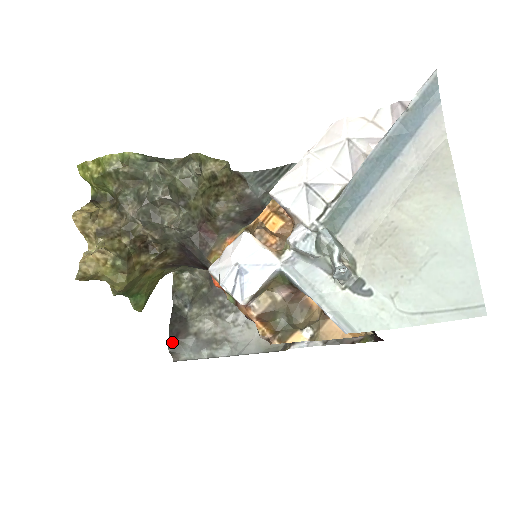
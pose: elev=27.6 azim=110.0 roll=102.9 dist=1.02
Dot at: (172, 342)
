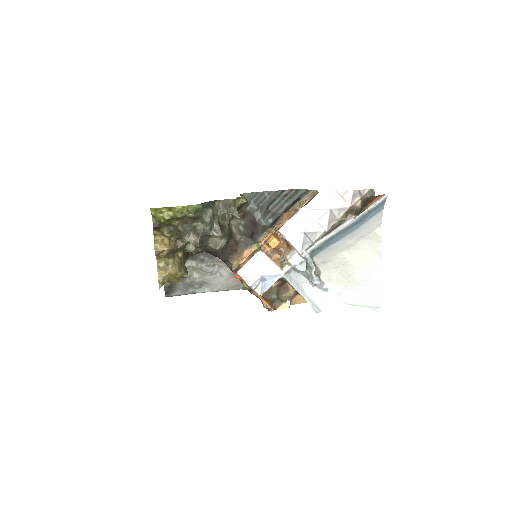
Dot at: (167, 287)
